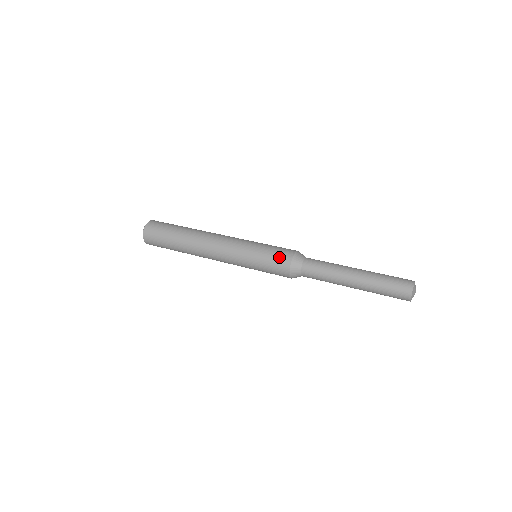
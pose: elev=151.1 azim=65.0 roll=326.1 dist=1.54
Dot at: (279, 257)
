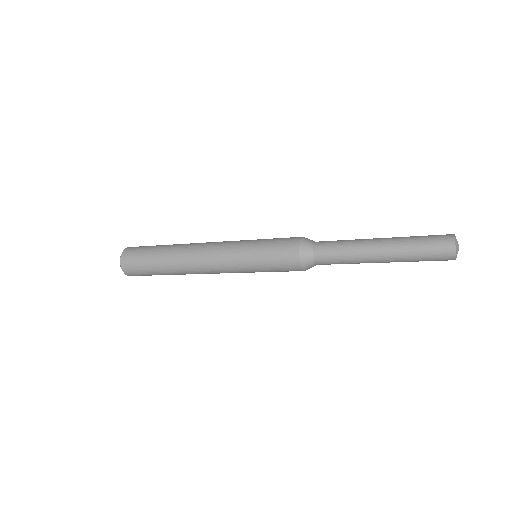
Dot at: occluded
